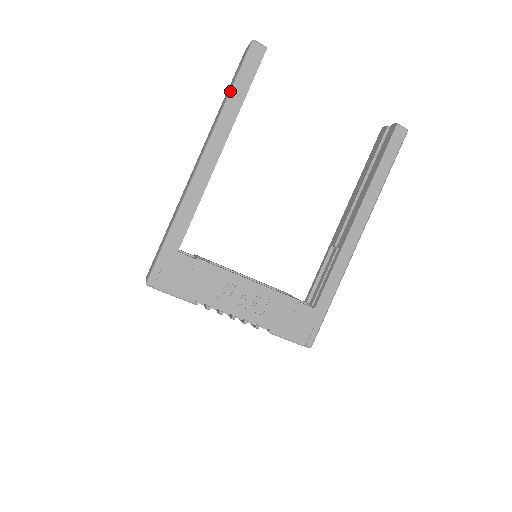
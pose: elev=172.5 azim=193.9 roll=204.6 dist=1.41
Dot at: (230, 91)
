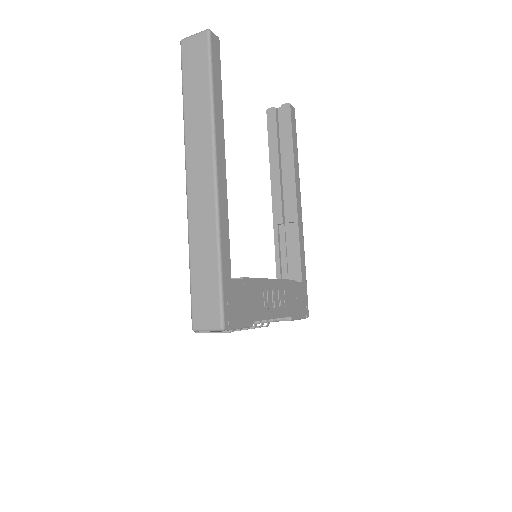
Dot at: (211, 88)
